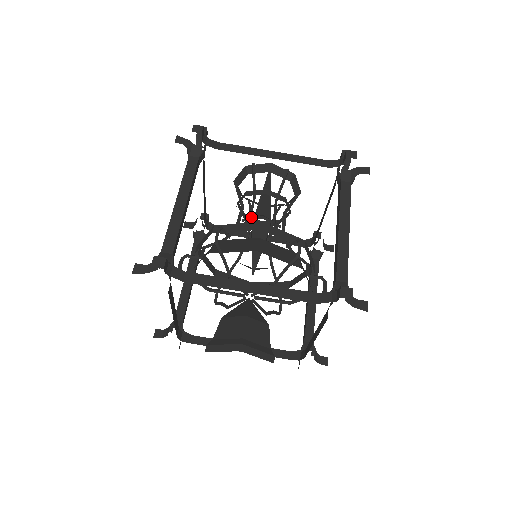
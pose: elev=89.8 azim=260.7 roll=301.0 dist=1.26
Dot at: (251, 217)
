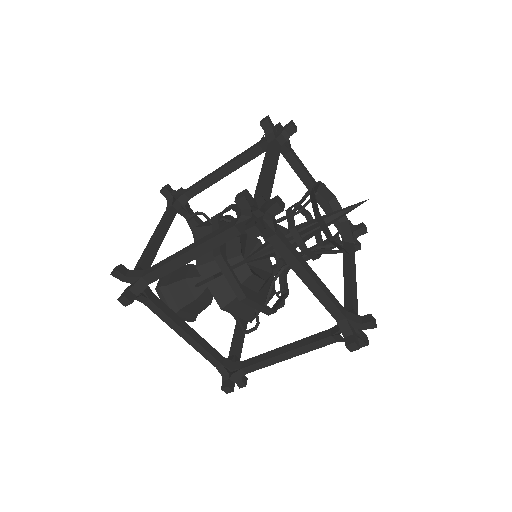
Dot at: occluded
